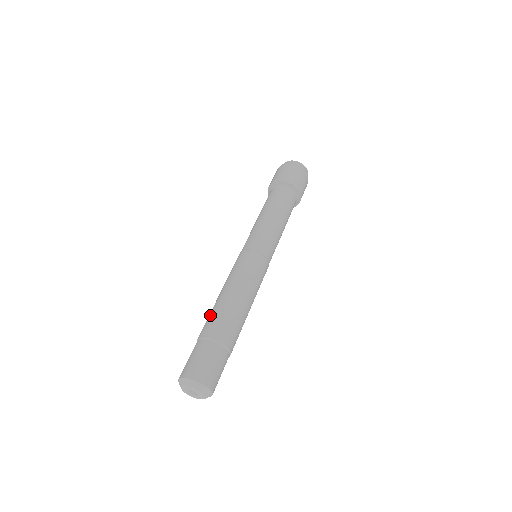
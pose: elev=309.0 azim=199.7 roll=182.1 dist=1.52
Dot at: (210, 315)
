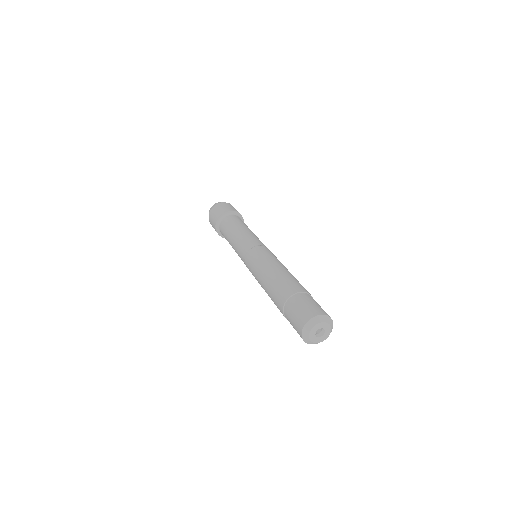
Dot at: (289, 279)
